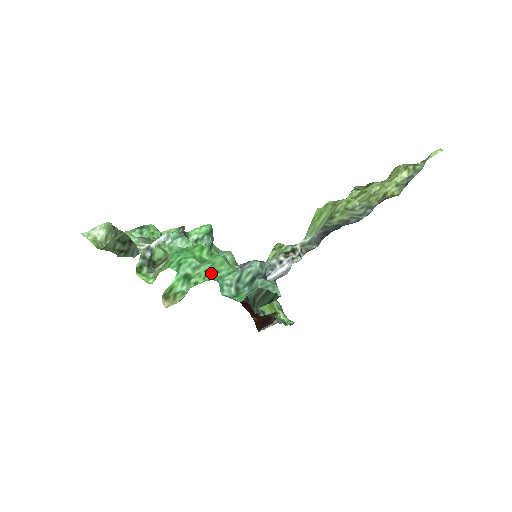
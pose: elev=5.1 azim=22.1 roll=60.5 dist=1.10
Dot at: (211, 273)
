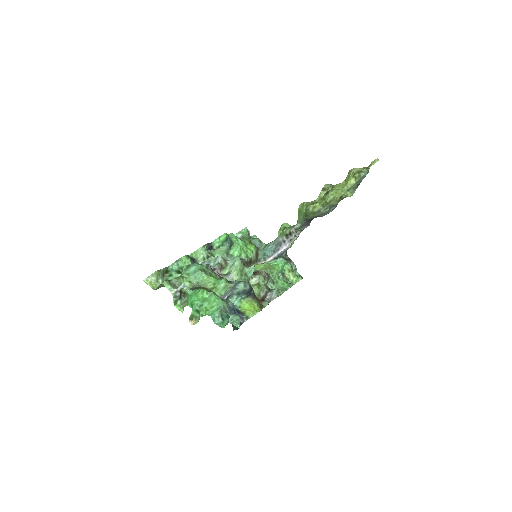
Dot at: (208, 309)
